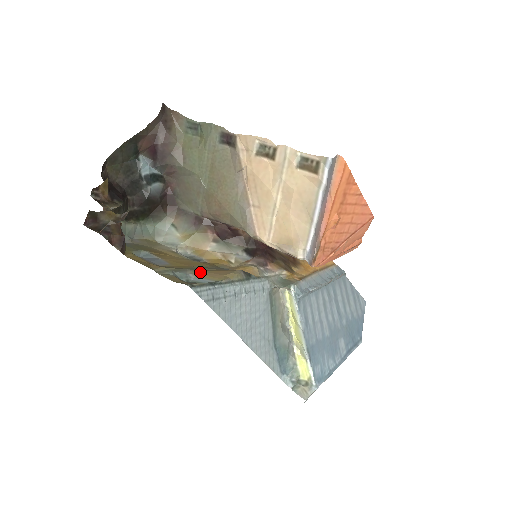
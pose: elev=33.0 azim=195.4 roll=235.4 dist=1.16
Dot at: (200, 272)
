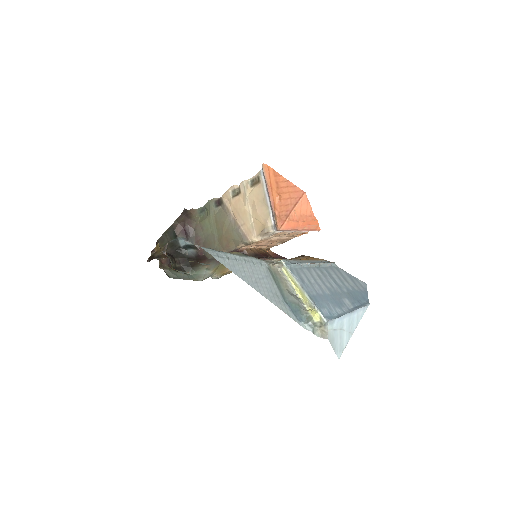
Dot at: occluded
